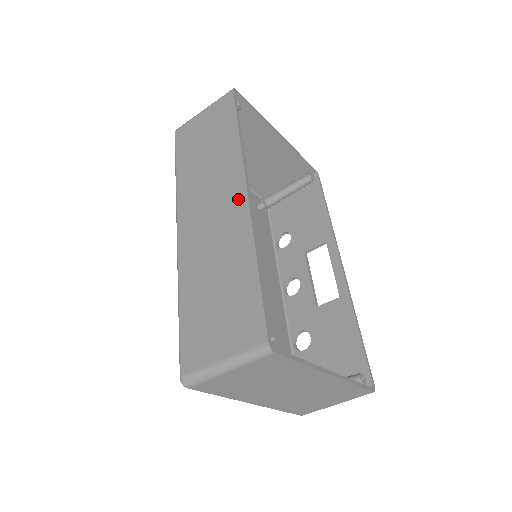
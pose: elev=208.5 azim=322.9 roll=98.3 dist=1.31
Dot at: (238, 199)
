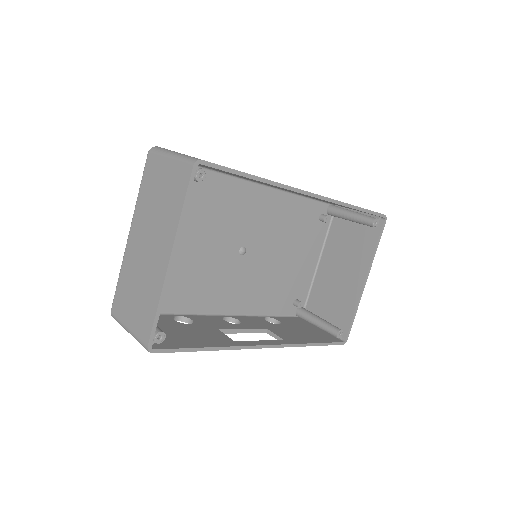
Dot at: occluded
